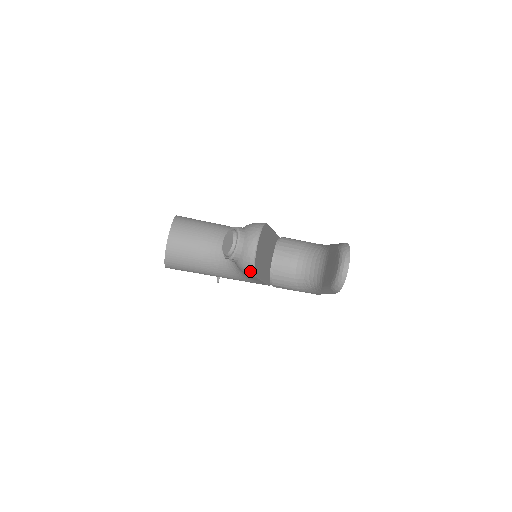
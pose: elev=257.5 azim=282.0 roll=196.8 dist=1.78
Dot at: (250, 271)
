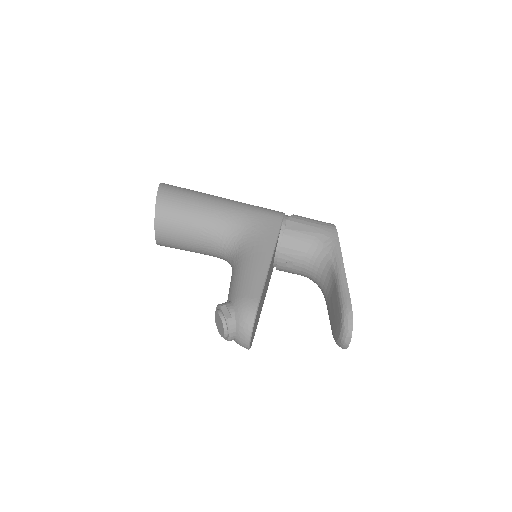
Dot at: occluded
